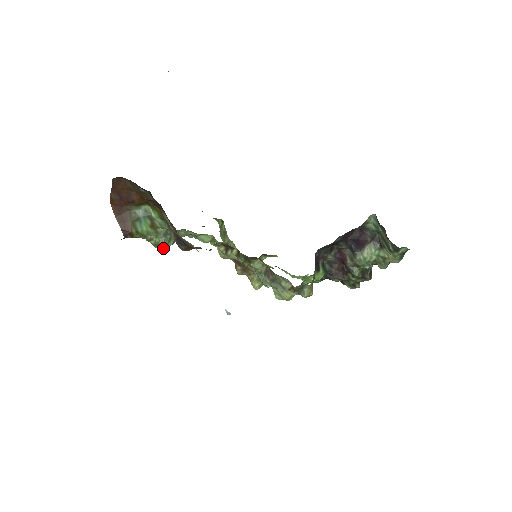
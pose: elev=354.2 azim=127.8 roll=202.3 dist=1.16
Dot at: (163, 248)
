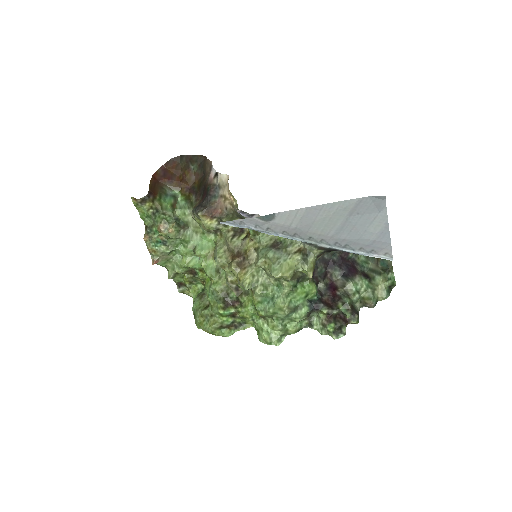
Dot at: (166, 231)
